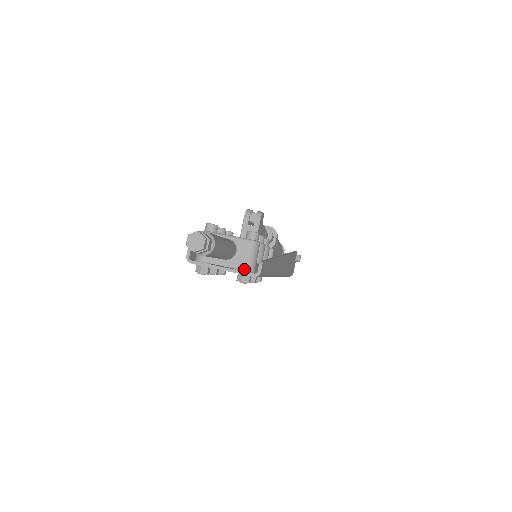
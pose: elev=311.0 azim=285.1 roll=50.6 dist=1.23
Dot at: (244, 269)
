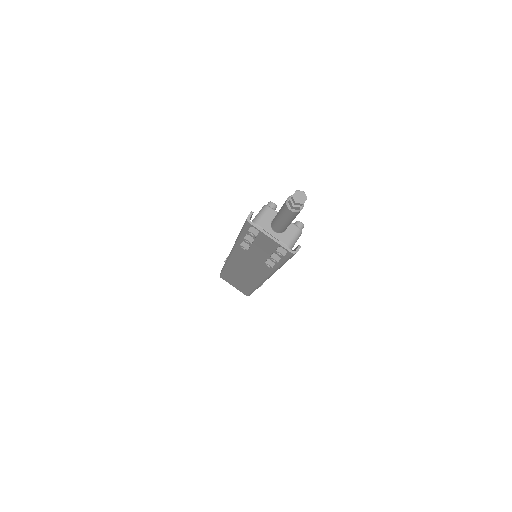
Dot at: (287, 244)
